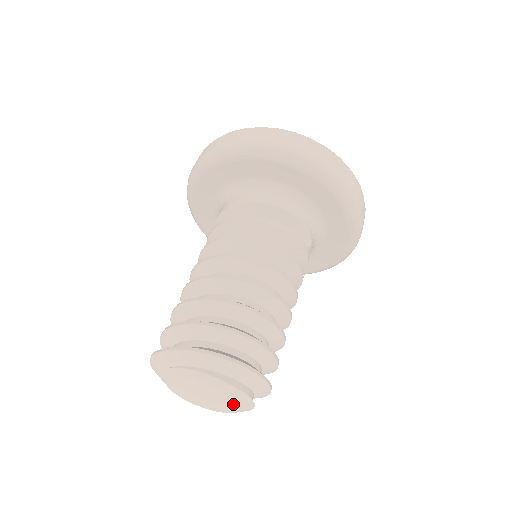
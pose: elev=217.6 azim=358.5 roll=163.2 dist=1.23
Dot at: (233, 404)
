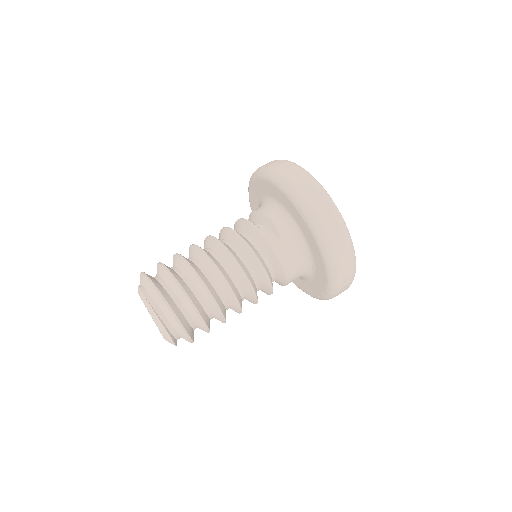
Dot at: occluded
